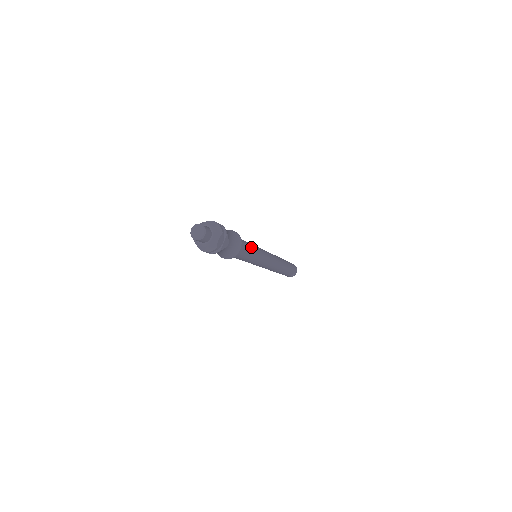
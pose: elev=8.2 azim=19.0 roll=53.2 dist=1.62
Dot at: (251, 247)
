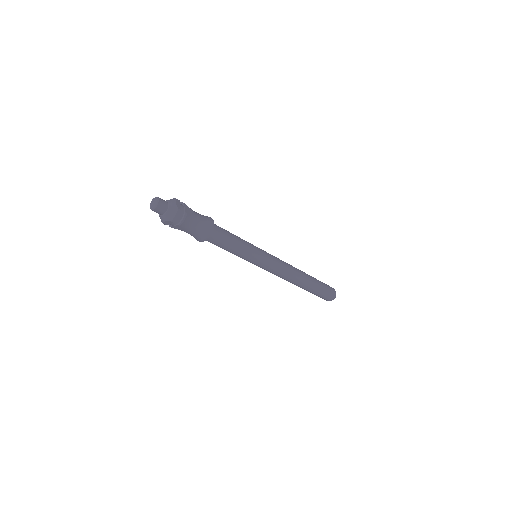
Dot at: (234, 235)
